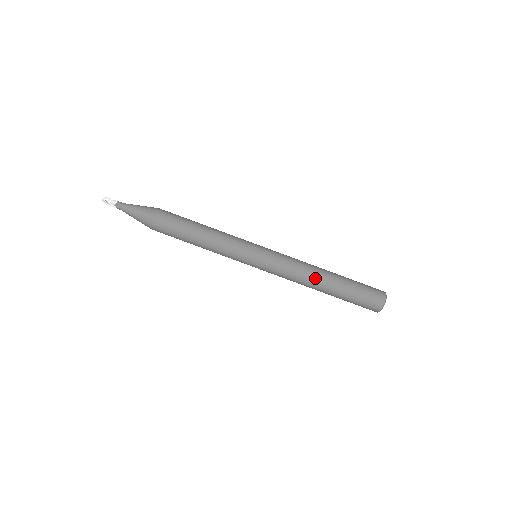
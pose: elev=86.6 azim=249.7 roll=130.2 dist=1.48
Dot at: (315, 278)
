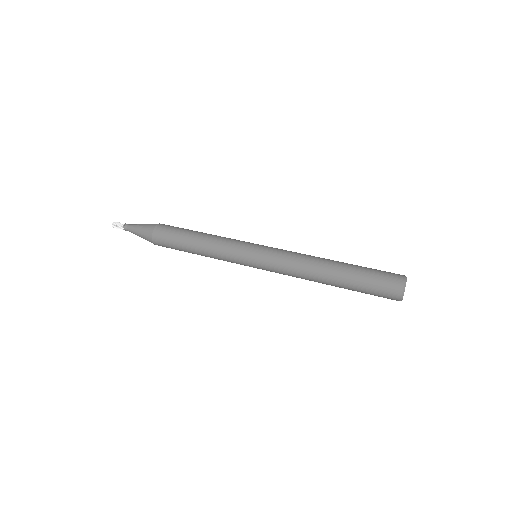
Dot at: occluded
